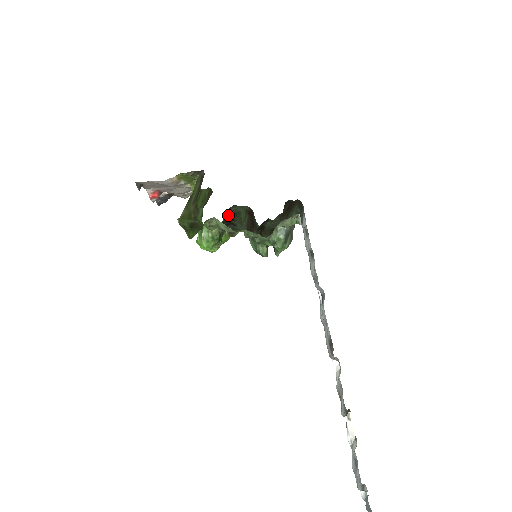
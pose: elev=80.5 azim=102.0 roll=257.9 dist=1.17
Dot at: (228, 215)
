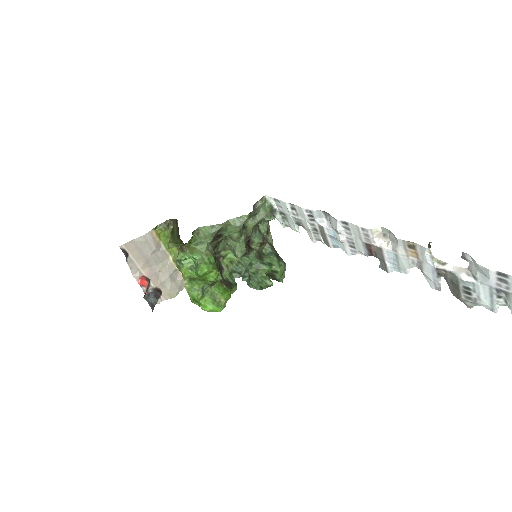
Dot at: (214, 249)
